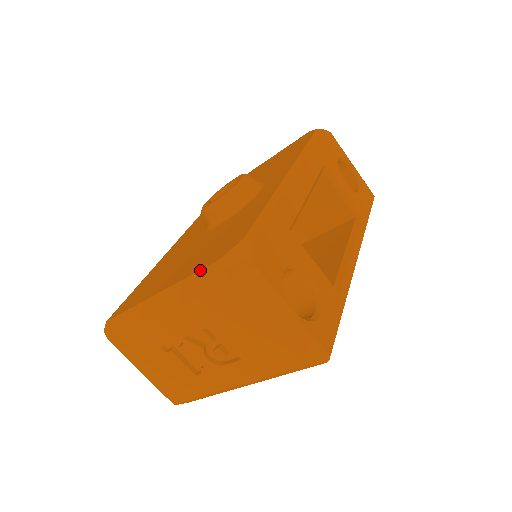
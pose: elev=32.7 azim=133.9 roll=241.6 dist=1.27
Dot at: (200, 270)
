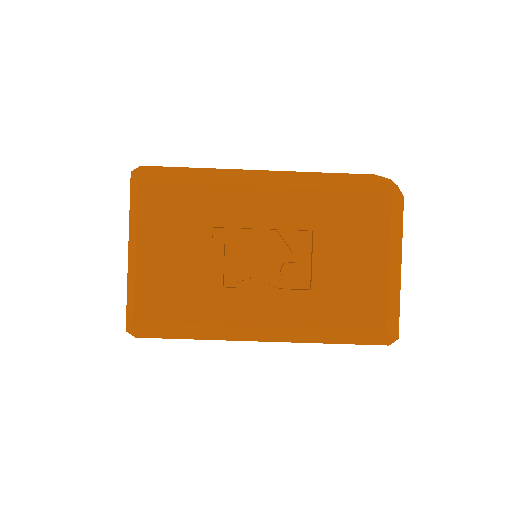
Dot at: (342, 173)
